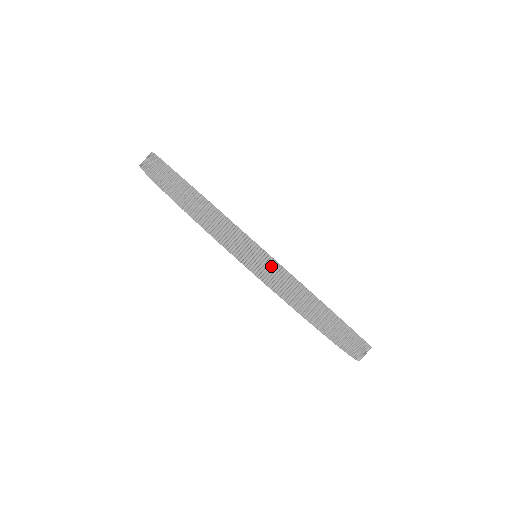
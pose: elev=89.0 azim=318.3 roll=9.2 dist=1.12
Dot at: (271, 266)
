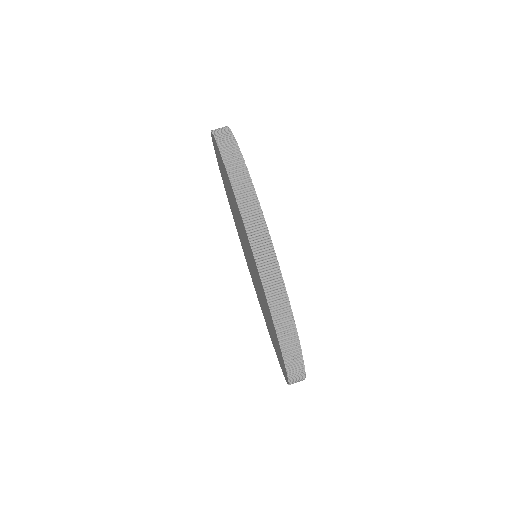
Dot at: (271, 261)
